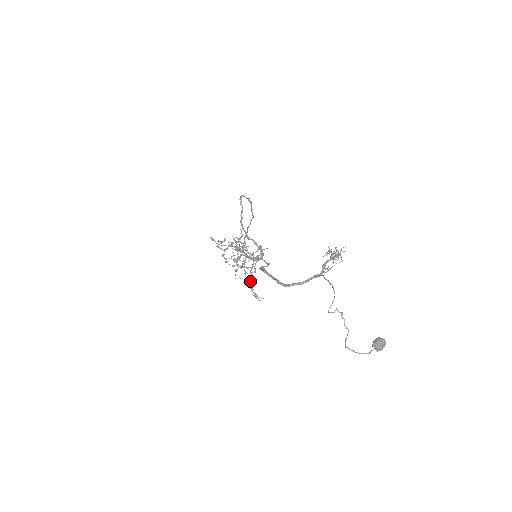
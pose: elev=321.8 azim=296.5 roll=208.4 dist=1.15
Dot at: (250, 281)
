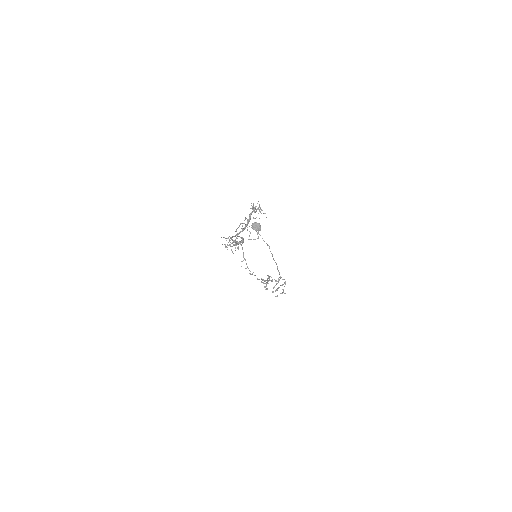
Dot at: occluded
